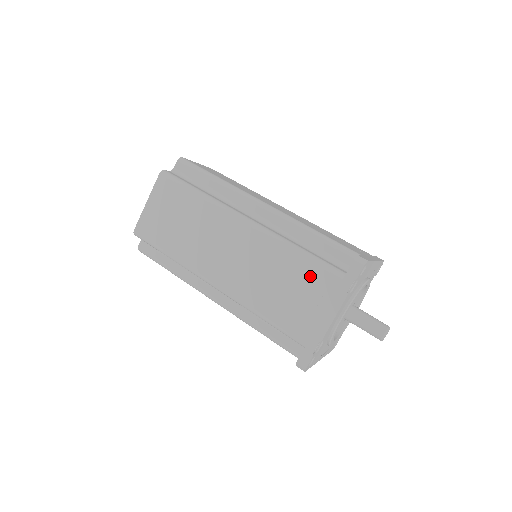
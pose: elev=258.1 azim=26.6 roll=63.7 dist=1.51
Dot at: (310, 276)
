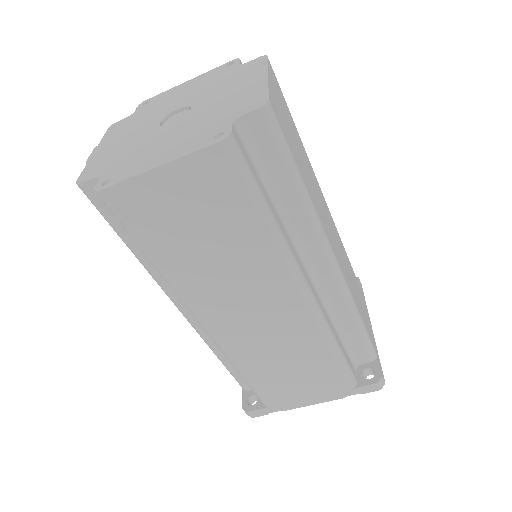
Dot at: (325, 374)
